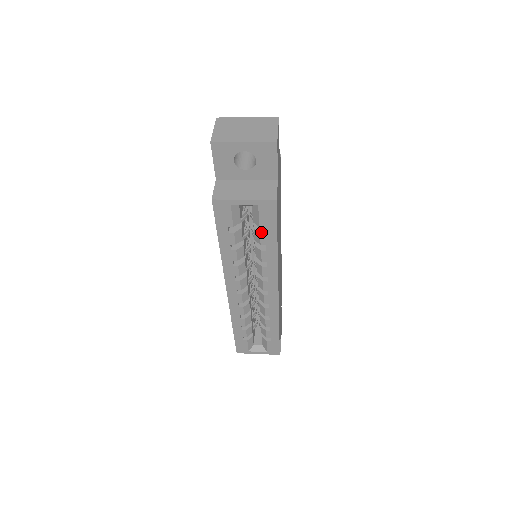
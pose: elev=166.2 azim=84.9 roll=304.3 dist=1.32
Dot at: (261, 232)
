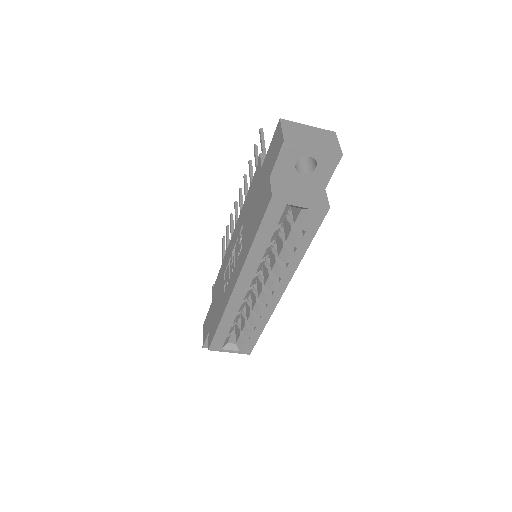
Dot at: (299, 235)
